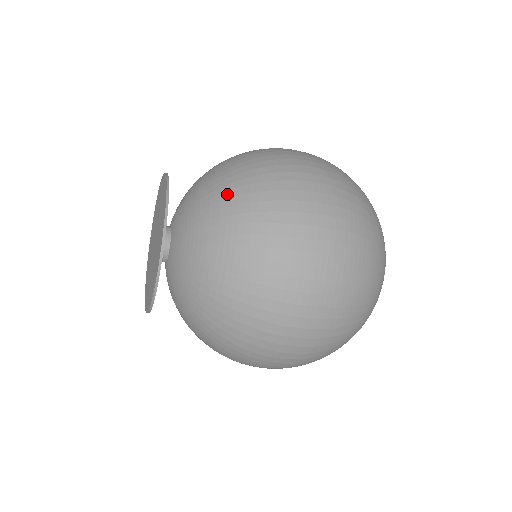
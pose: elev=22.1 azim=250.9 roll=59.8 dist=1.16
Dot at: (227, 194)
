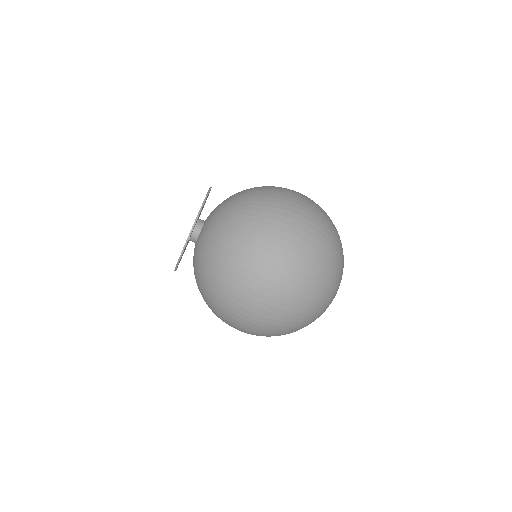
Dot at: (237, 217)
